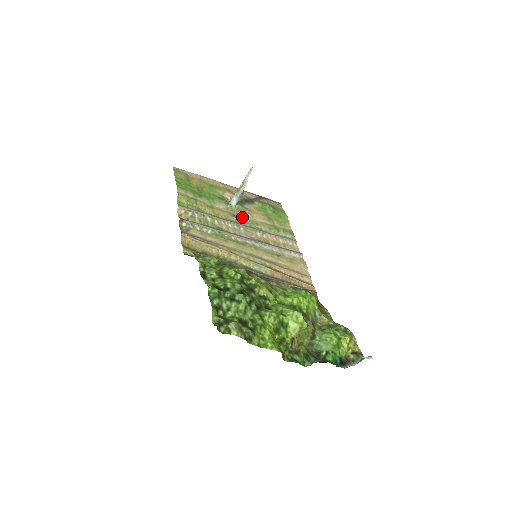
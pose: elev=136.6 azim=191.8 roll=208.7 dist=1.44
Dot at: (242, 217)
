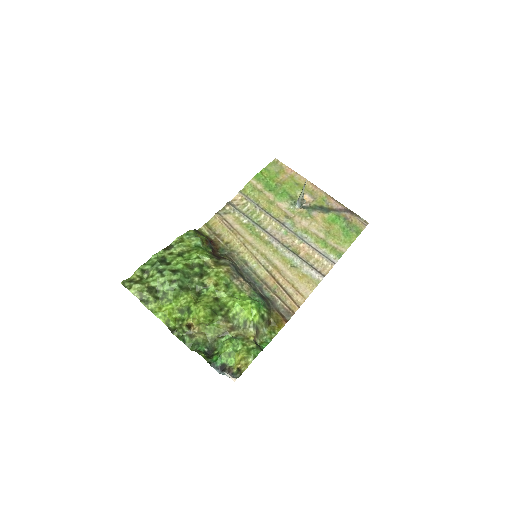
Dot at: (296, 221)
